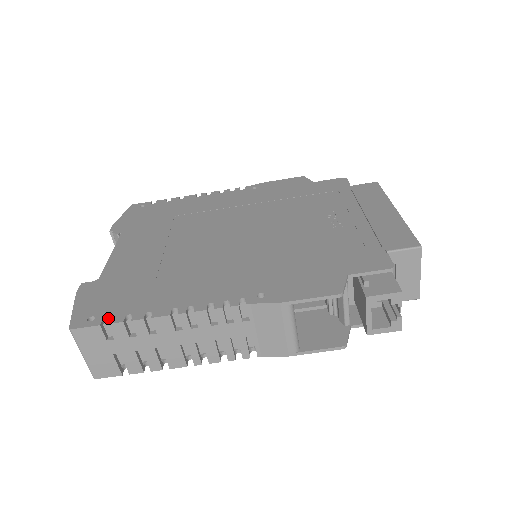
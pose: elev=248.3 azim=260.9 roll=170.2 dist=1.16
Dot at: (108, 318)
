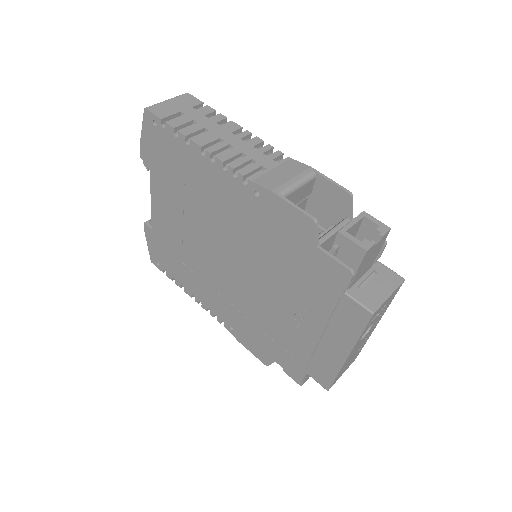
Dot at: occluded
